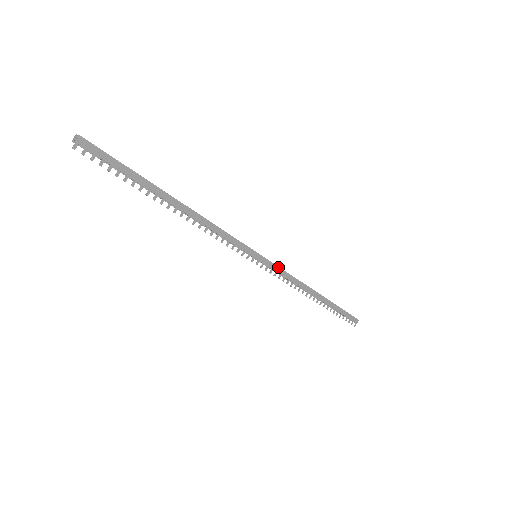
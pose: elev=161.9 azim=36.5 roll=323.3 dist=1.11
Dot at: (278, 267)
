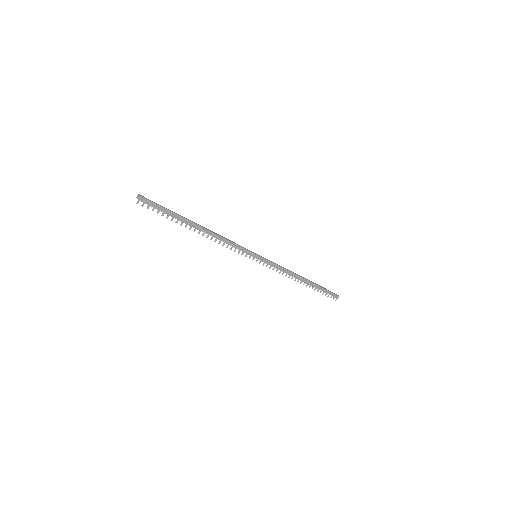
Dot at: (272, 263)
